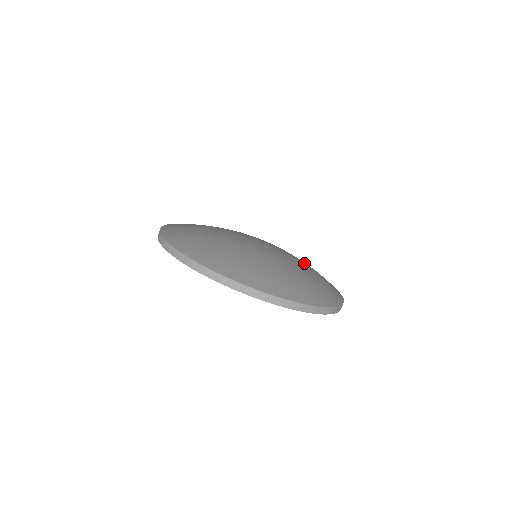
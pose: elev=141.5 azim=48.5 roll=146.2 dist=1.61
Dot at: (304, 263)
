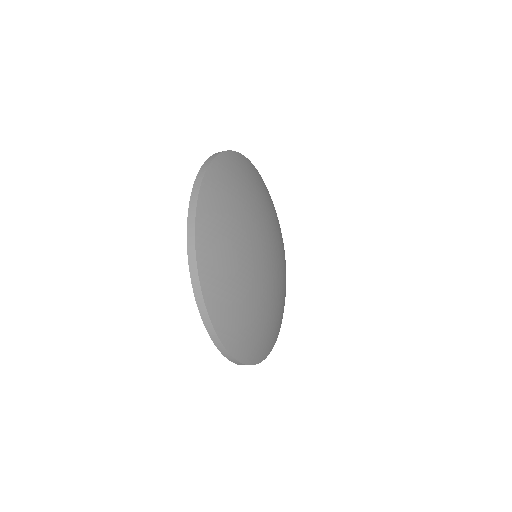
Dot at: (278, 304)
